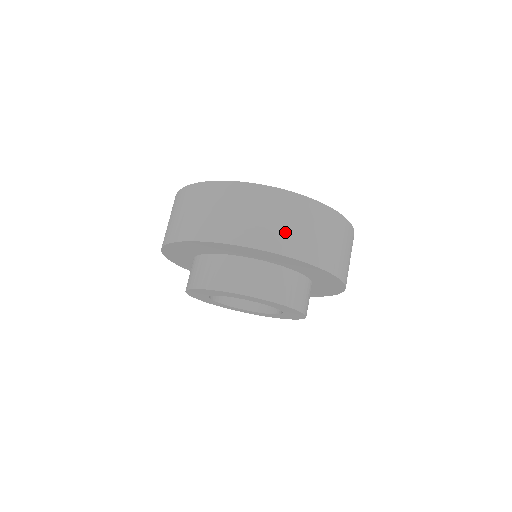
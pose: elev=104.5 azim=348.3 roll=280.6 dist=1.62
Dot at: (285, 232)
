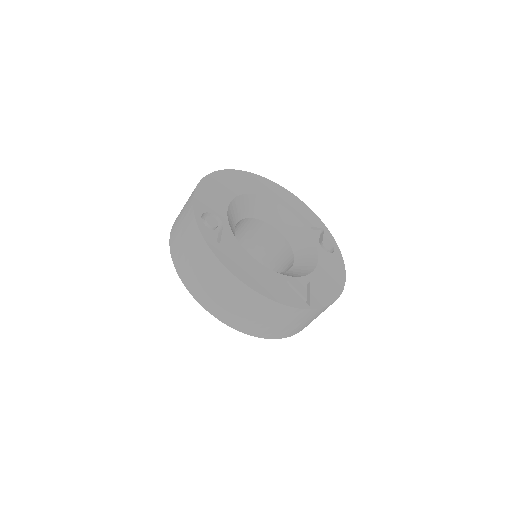
Dot at: occluded
